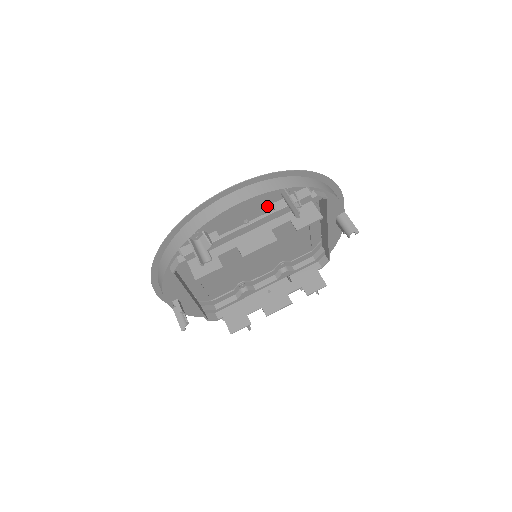
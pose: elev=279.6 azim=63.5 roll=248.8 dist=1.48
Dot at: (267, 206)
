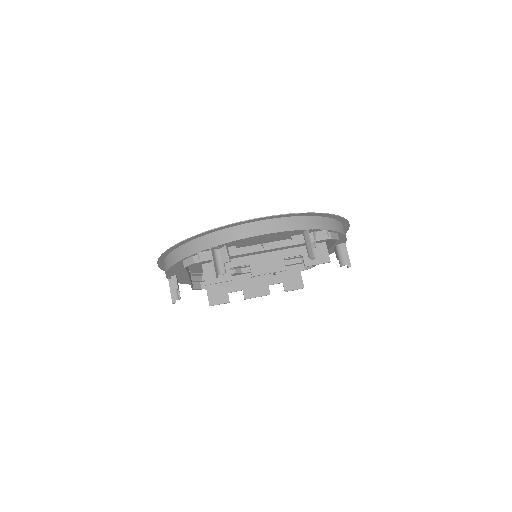
Dot at: (287, 236)
